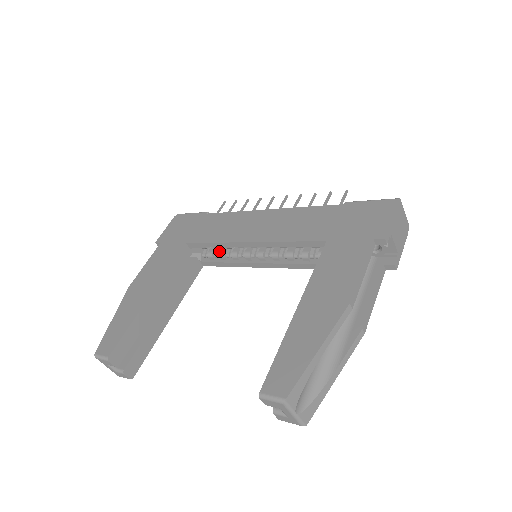
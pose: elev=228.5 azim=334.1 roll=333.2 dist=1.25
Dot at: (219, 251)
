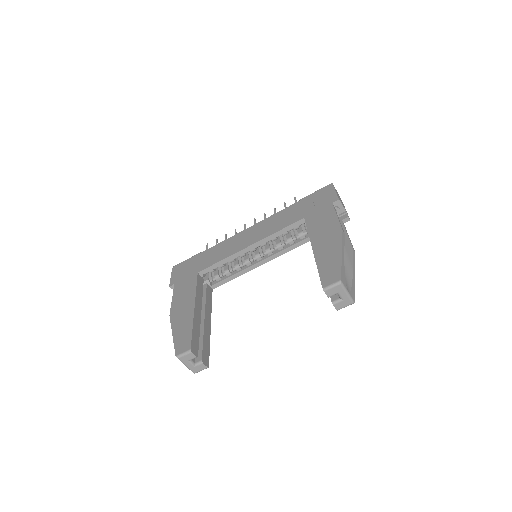
Dot at: (223, 271)
